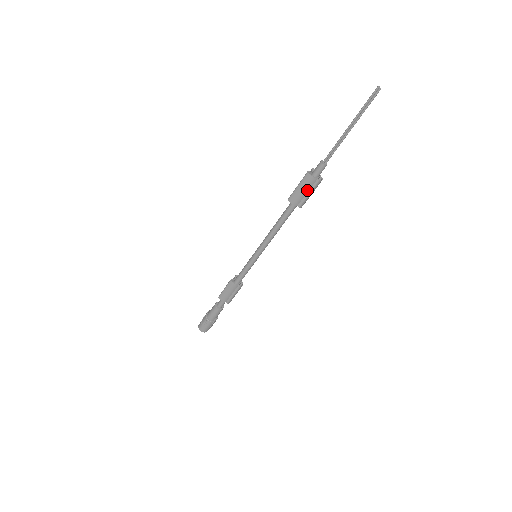
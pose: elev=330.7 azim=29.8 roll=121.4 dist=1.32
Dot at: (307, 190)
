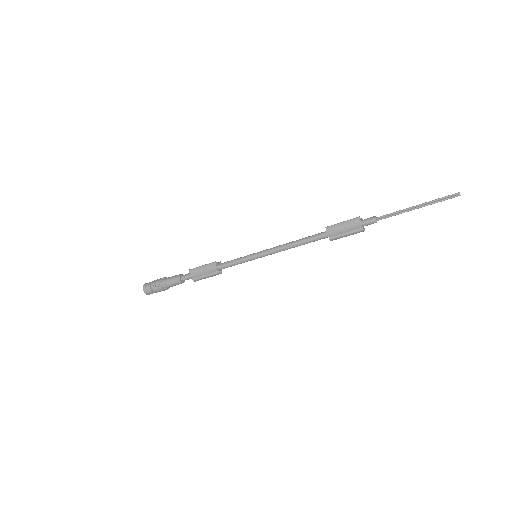
Dot at: (348, 230)
